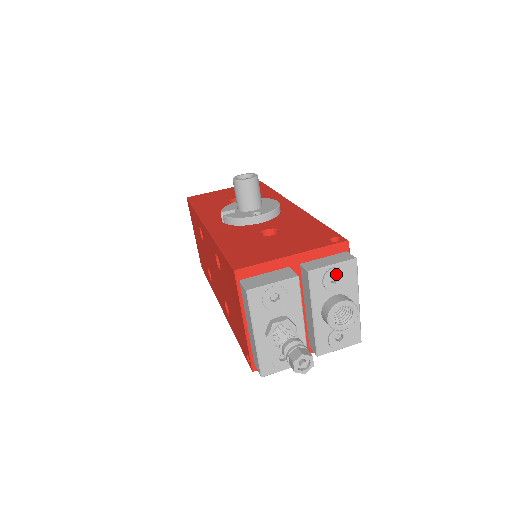
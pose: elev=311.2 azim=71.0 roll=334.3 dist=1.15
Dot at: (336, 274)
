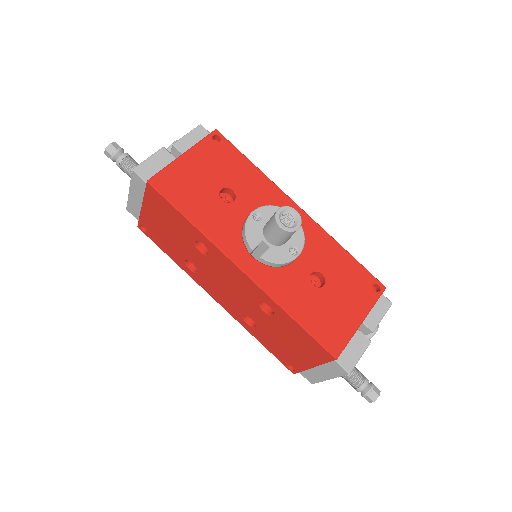
Dot at: occluded
